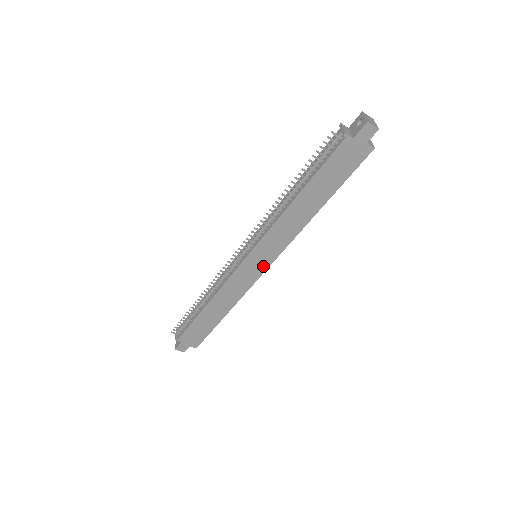
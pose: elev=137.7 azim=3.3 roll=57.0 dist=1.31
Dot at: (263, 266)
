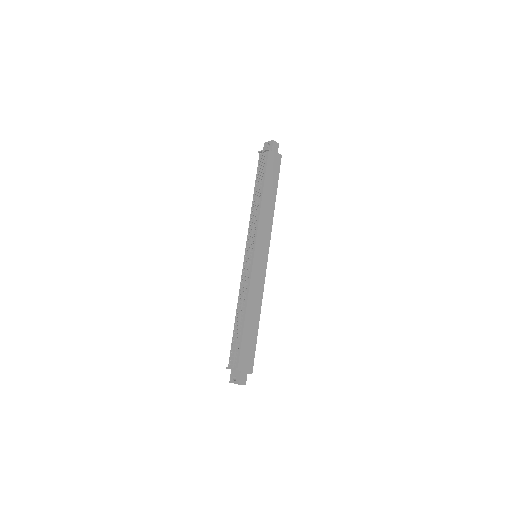
Dot at: (265, 259)
